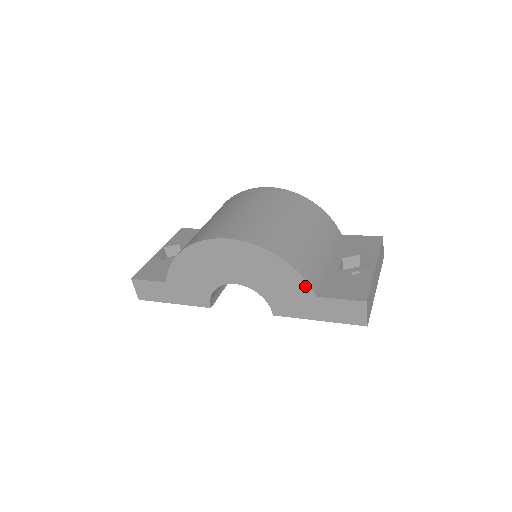
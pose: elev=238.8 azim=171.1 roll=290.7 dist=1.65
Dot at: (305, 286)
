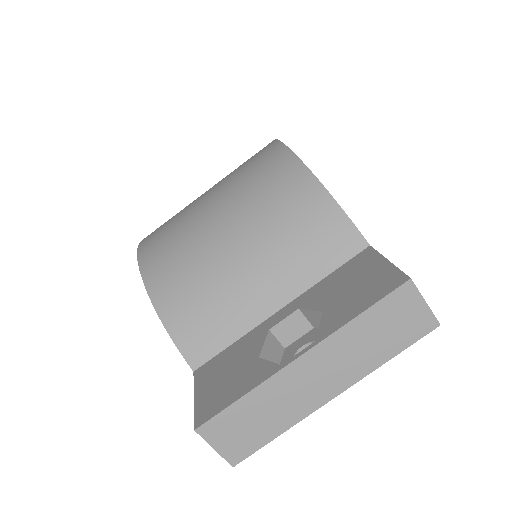
Dot at: (181, 349)
